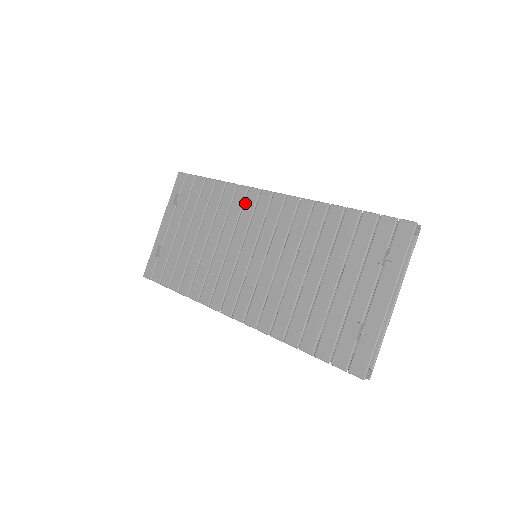
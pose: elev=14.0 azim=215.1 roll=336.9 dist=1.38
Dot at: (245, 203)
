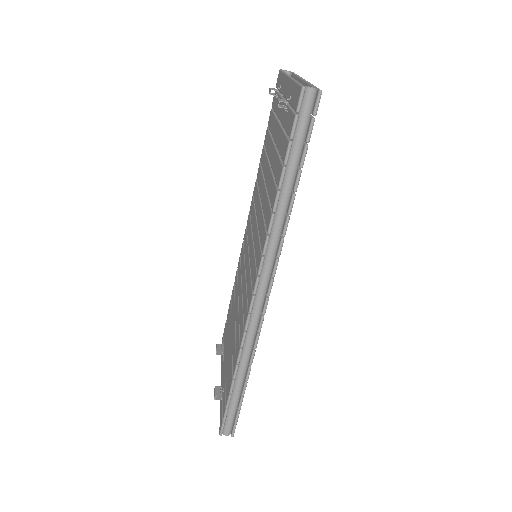
Dot at: (240, 260)
